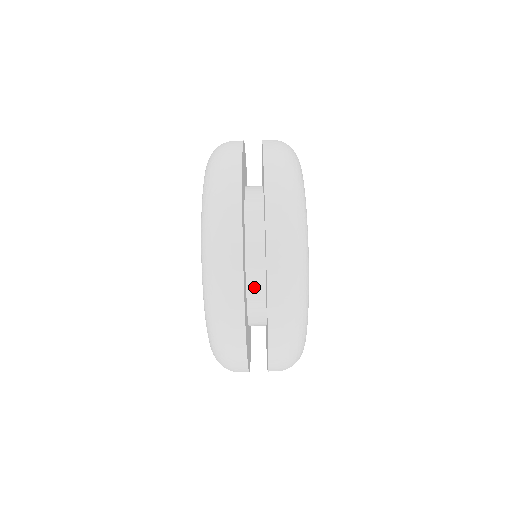
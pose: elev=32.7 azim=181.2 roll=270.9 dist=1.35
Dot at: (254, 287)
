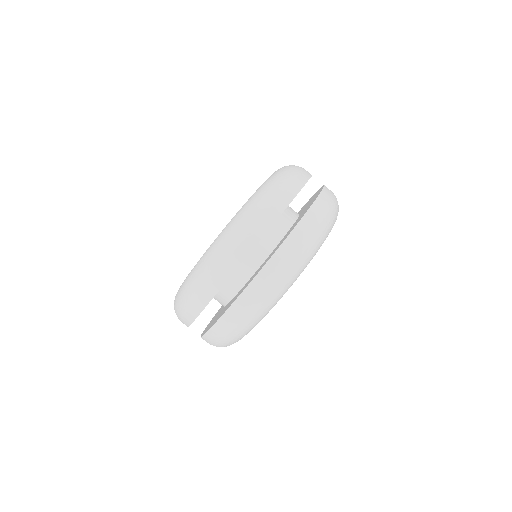
Dot at: (218, 301)
